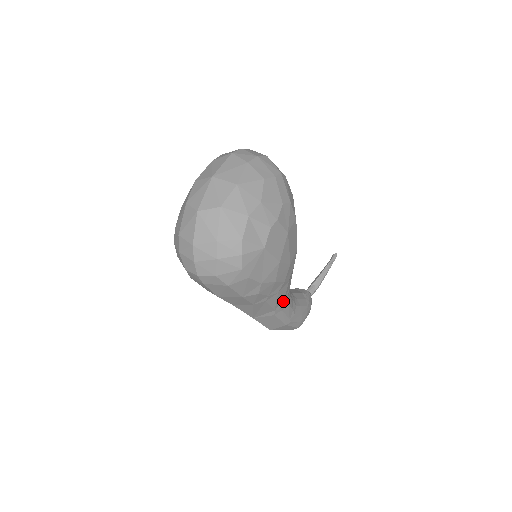
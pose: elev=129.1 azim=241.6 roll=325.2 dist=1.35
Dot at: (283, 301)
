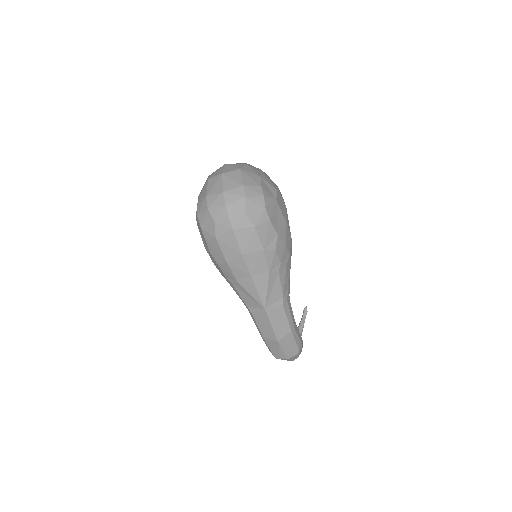
Dot at: (288, 290)
